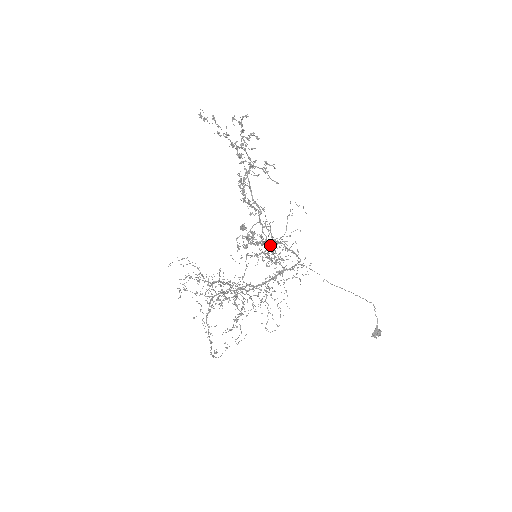
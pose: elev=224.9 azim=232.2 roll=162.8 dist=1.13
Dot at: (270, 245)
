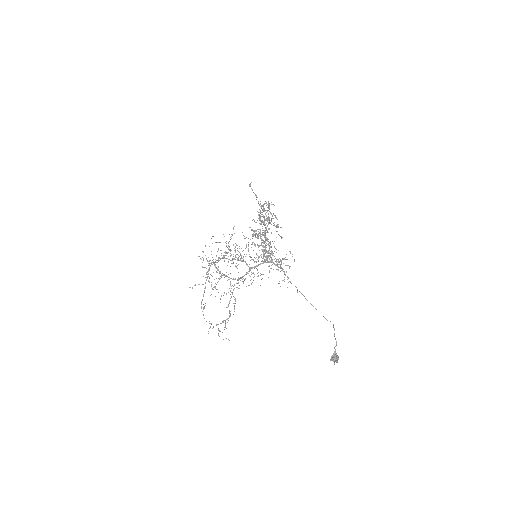
Dot at: (267, 239)
